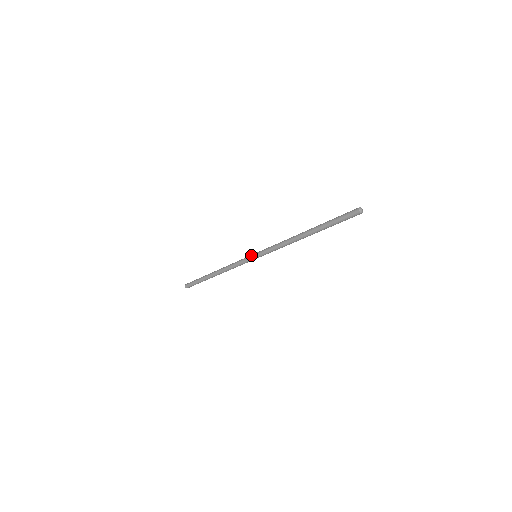
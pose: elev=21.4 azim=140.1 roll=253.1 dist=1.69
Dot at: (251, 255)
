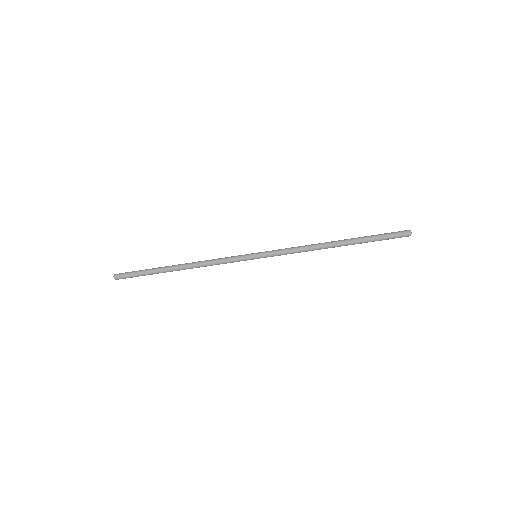
Dot at: (251, 253)
